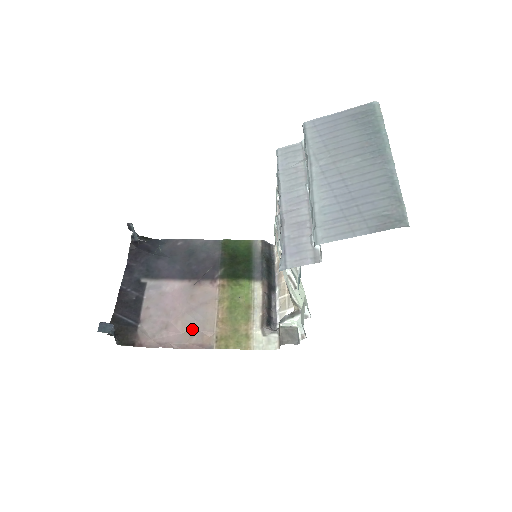
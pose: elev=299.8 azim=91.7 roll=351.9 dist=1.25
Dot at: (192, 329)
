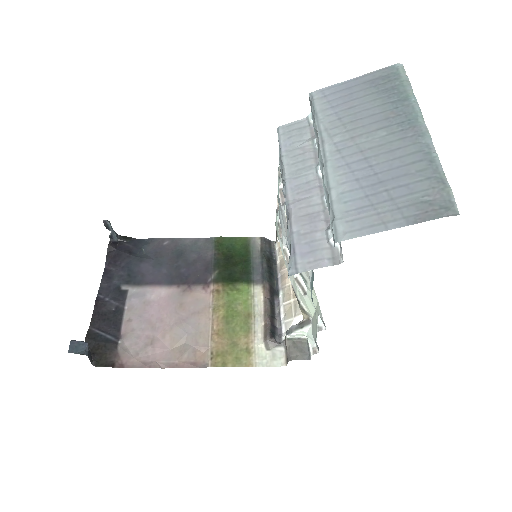
Dot at: (182, 344)
